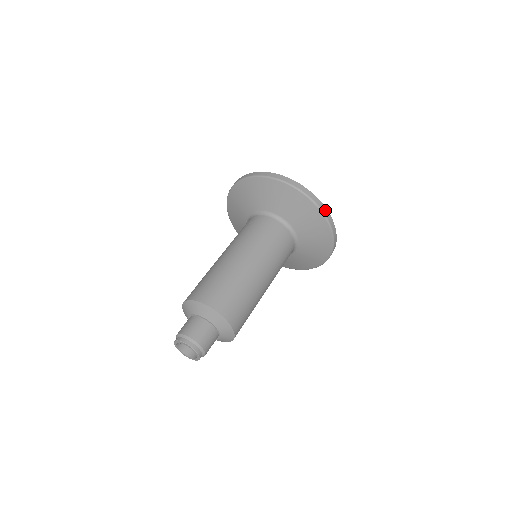
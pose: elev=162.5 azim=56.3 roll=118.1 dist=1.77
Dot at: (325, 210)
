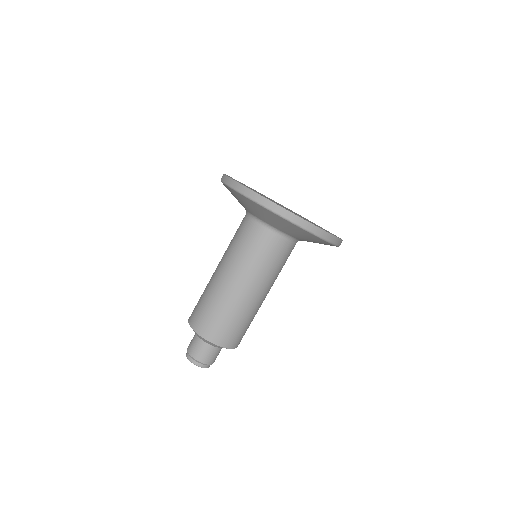
Dot at: (276, 207)
